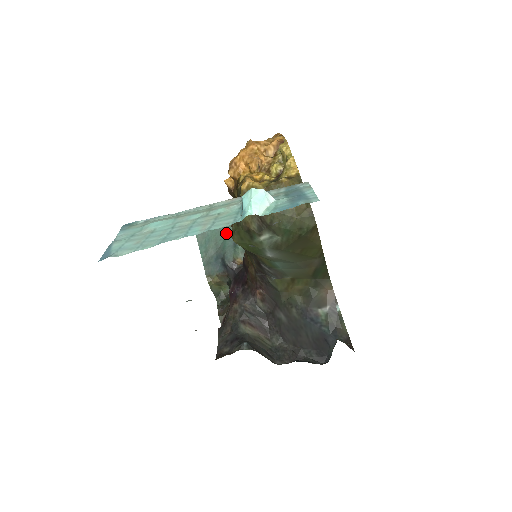
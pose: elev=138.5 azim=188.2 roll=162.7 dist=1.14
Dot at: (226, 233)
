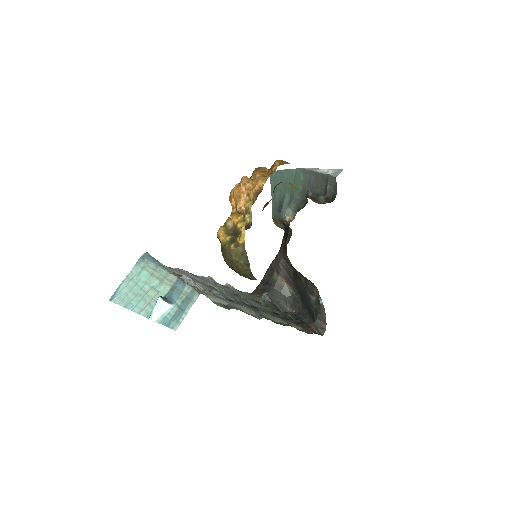
Dot at: (287, 189)
